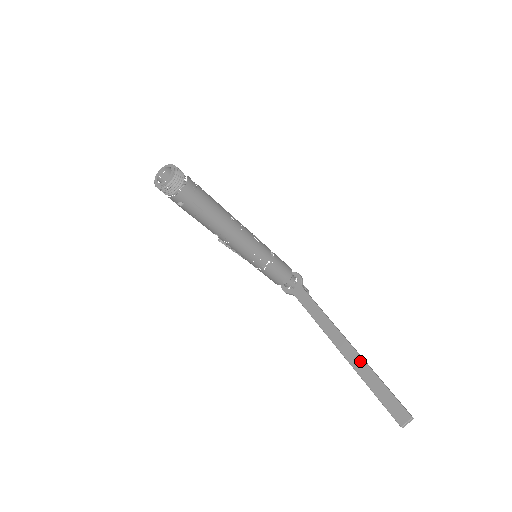
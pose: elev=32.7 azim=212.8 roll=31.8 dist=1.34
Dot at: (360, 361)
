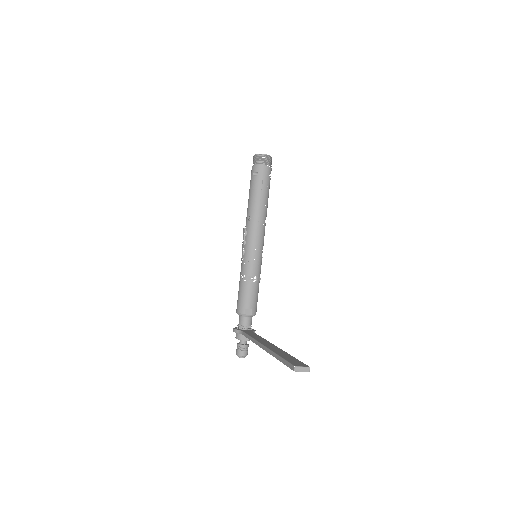
Dot at: (279, 349)
